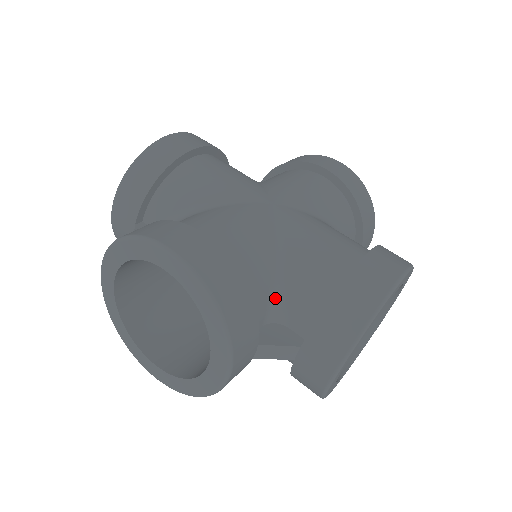
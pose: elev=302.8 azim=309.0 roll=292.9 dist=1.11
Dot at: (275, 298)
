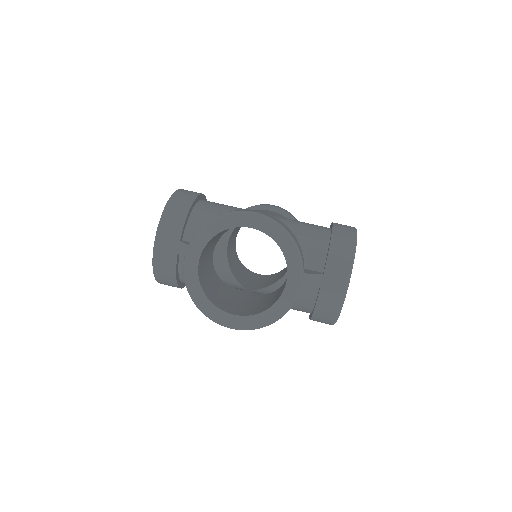
Dot at: occluded
